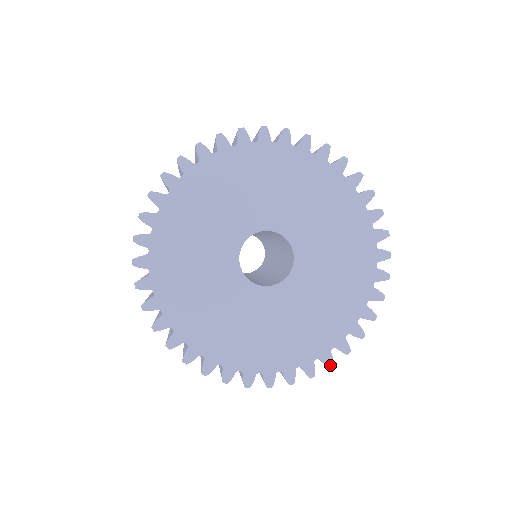
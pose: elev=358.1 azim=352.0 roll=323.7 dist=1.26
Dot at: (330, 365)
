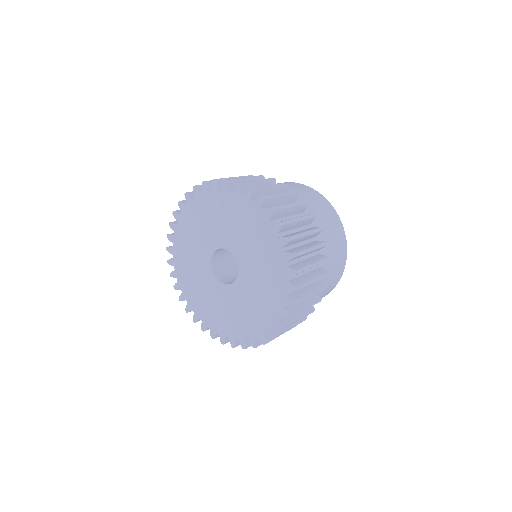
Dot at: (232, 346)
